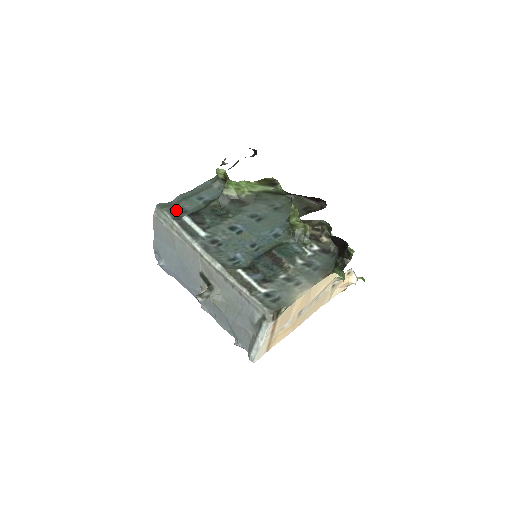
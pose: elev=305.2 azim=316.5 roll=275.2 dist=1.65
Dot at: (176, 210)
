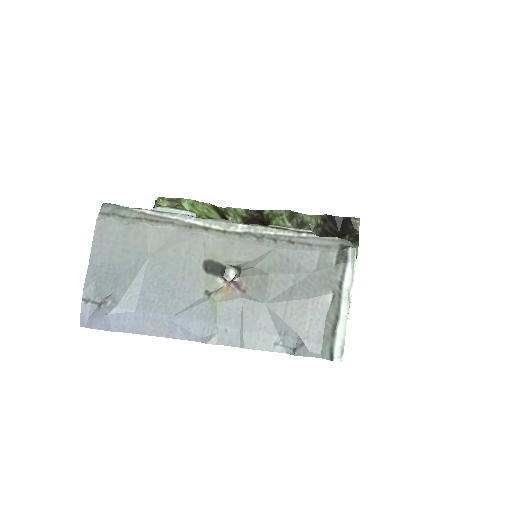
Dot at: occluded
